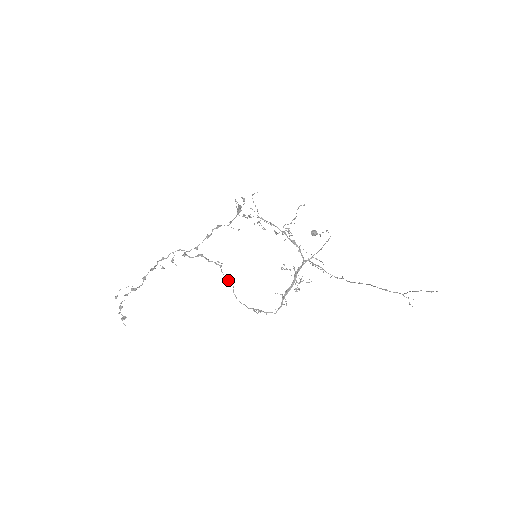
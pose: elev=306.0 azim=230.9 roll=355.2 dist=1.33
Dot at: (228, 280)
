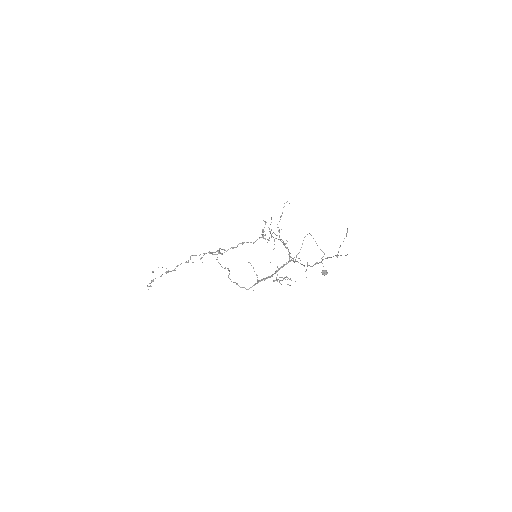
Dot at: occluded
